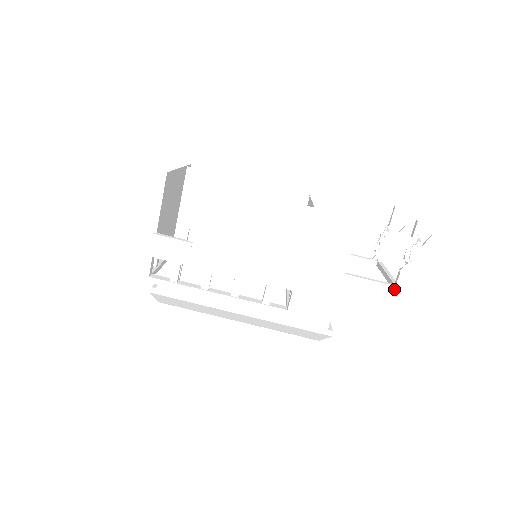
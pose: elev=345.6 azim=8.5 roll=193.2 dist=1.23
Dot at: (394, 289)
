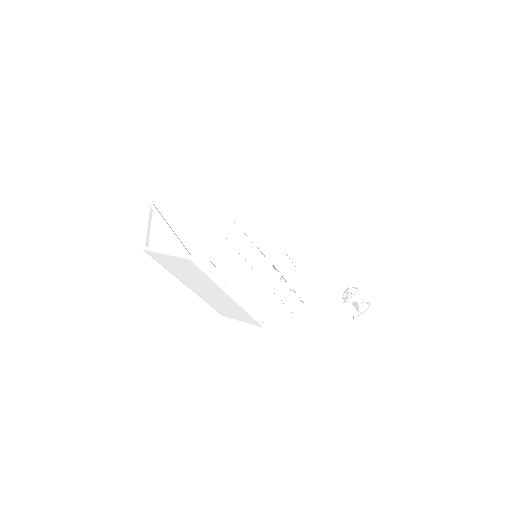
Dot at: occluded
